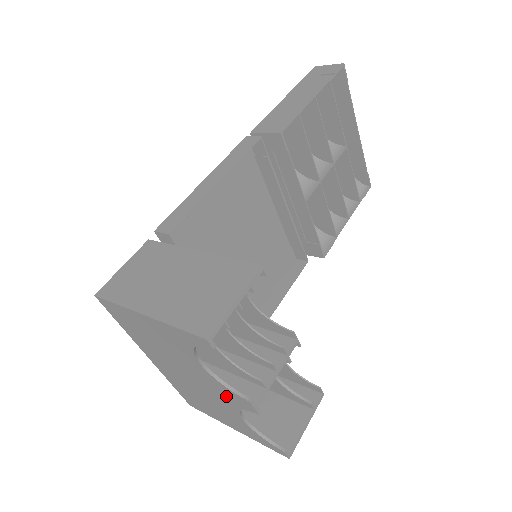
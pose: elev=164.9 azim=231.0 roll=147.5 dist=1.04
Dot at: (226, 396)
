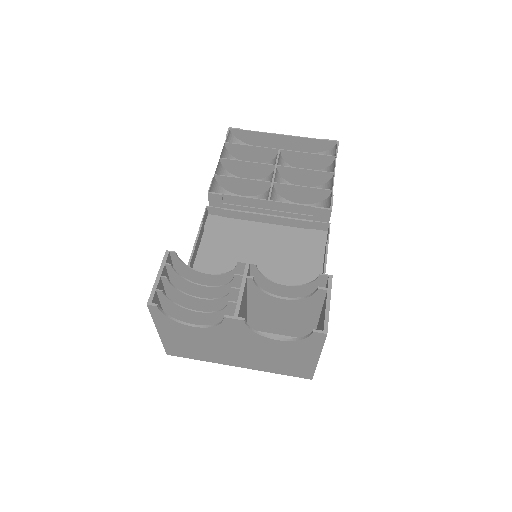
Dot at: (238, 333)
